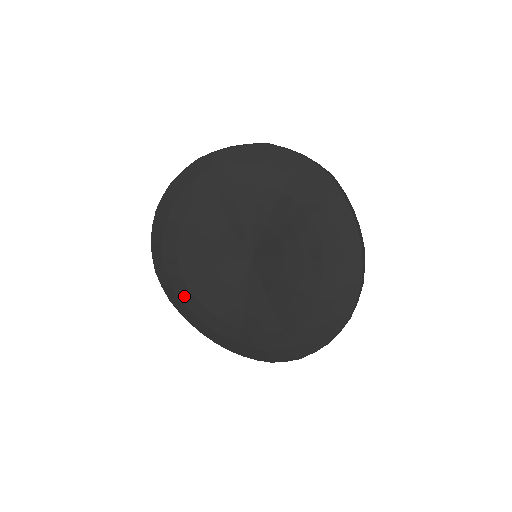
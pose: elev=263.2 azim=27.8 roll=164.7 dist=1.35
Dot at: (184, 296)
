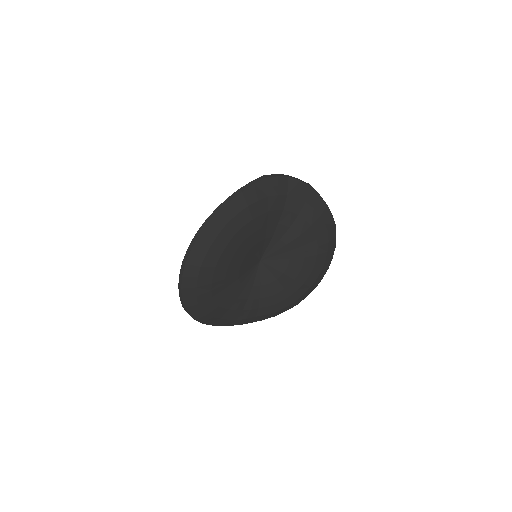
Dot at: (213, 312)
